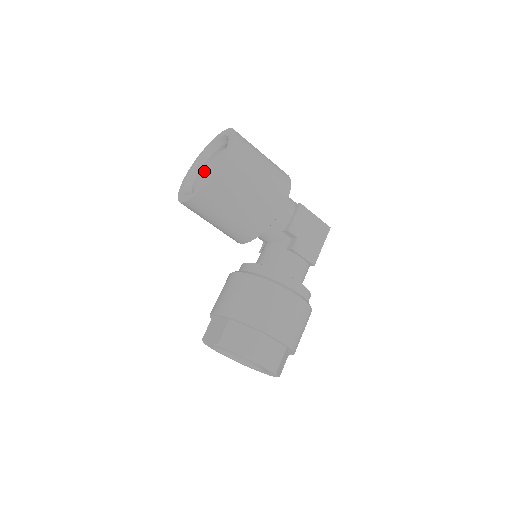
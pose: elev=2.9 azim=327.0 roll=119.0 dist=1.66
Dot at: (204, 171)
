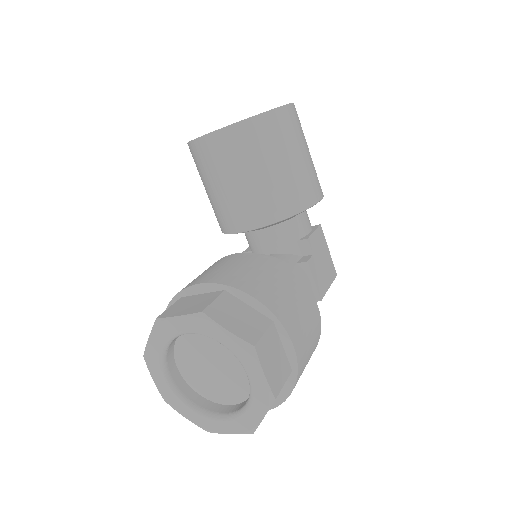
Dot at: occluded
